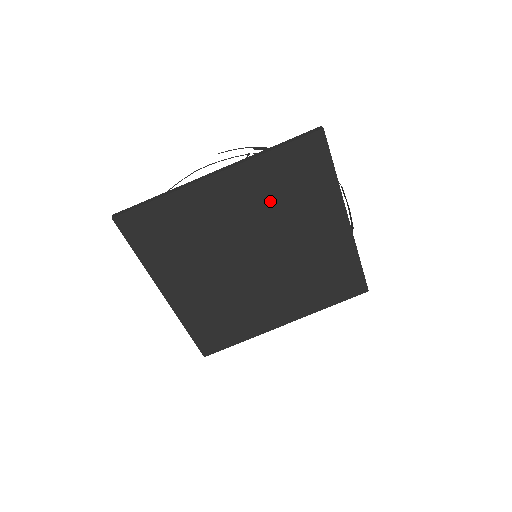
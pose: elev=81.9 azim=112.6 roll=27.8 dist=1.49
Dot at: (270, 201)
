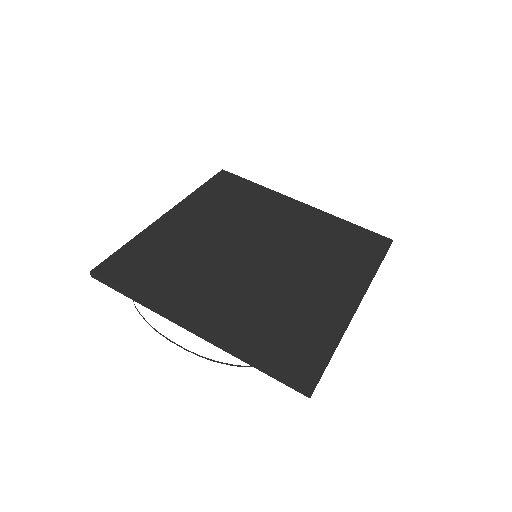
Dot at: (226, 213)
